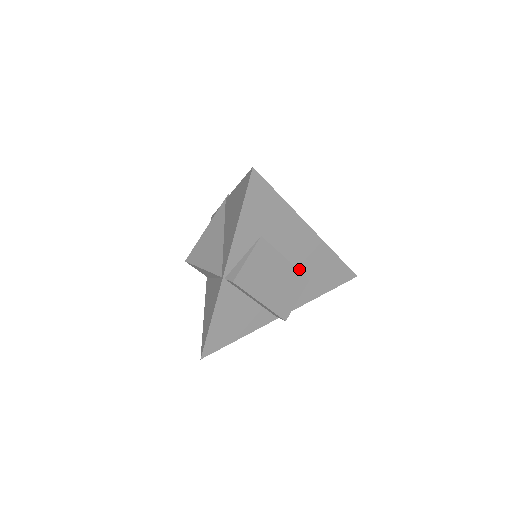
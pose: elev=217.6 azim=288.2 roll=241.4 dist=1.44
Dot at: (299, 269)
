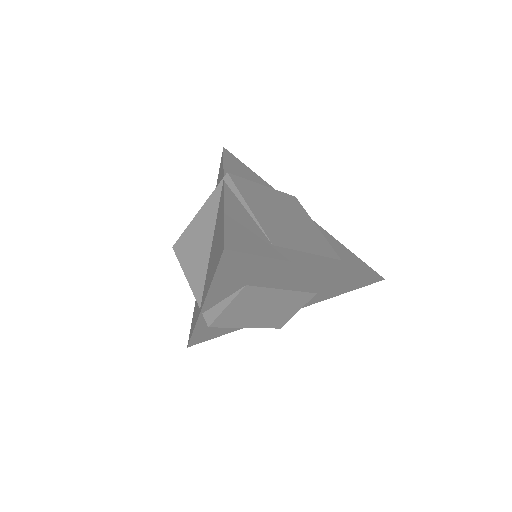
Dot at: (302, 291)
